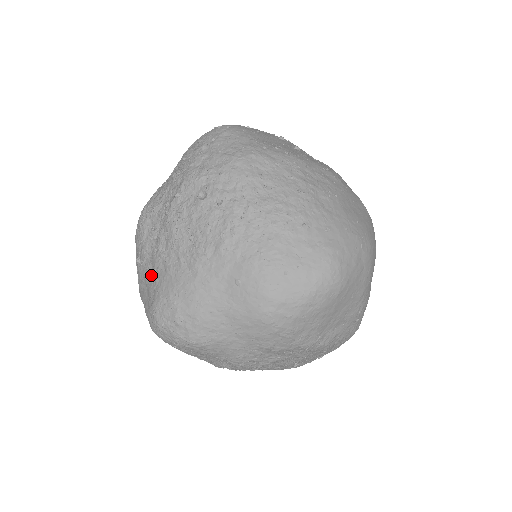
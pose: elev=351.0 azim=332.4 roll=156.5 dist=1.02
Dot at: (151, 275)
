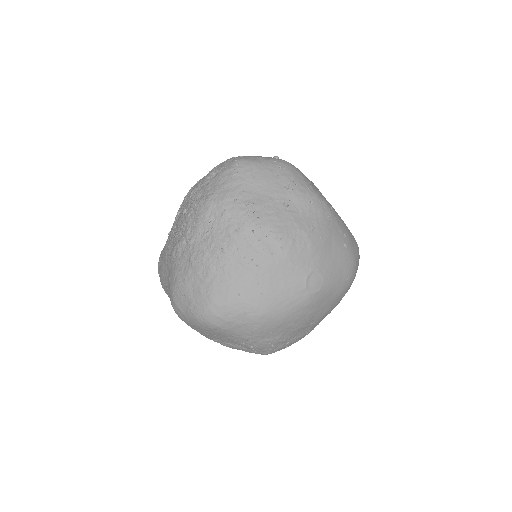
Dot at: occluded
